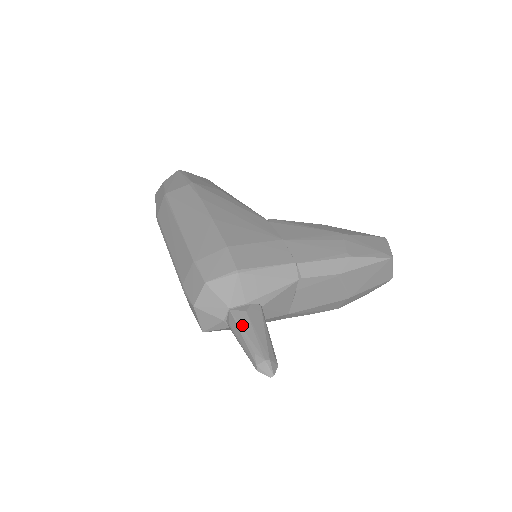
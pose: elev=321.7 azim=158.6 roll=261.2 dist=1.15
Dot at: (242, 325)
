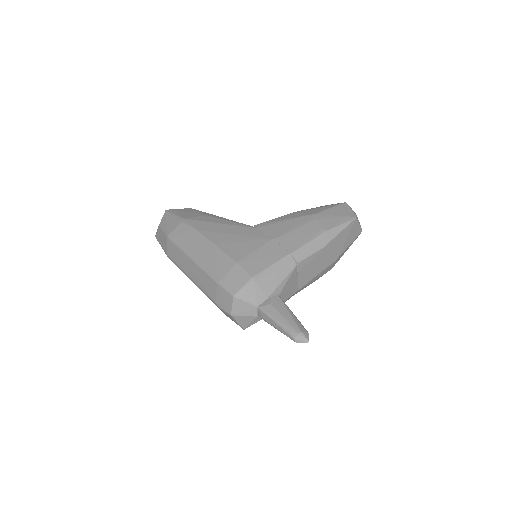
Dot at: (272, 315)
